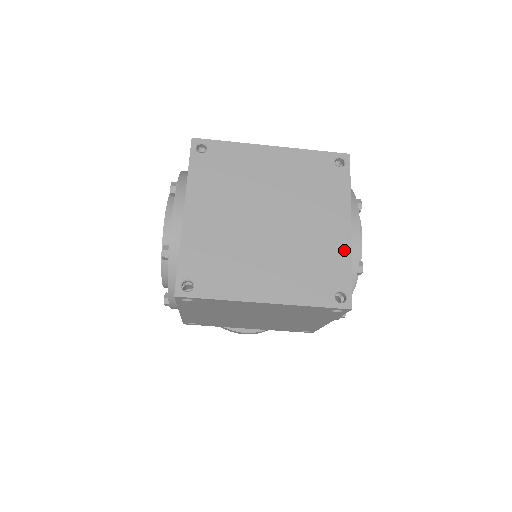
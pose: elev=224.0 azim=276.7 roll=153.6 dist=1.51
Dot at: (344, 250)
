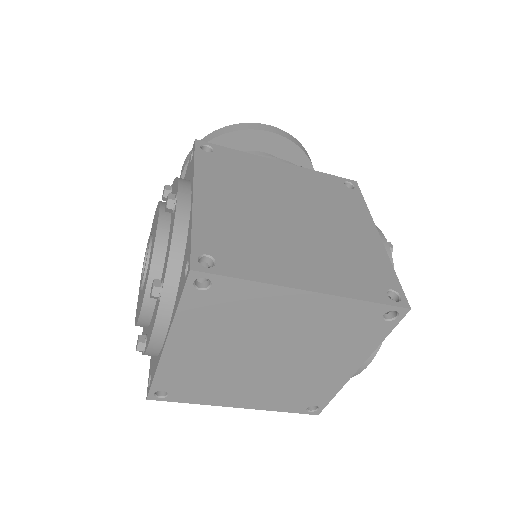
Dot at: (338, 384)
